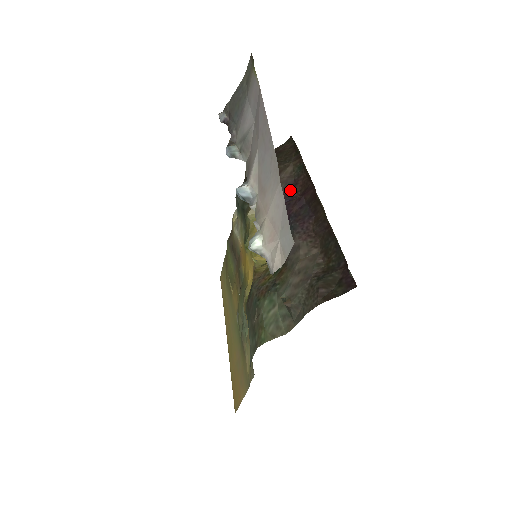
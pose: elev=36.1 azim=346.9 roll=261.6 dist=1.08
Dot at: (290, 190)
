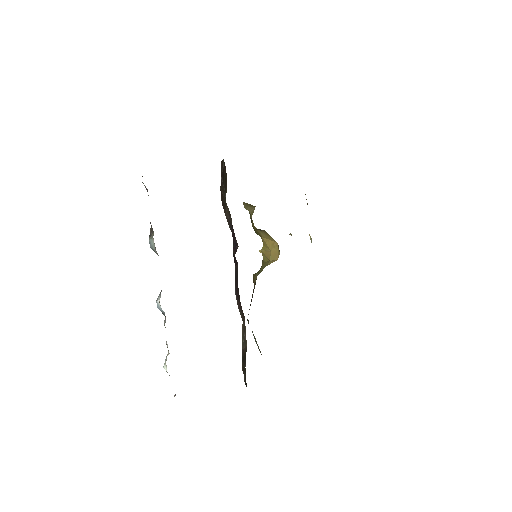
Dot at: (234, 234)
